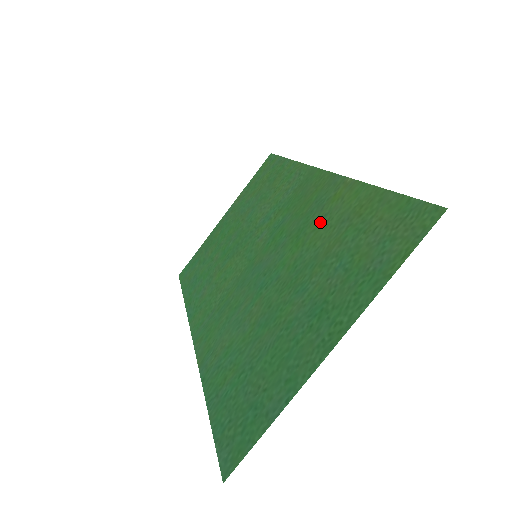
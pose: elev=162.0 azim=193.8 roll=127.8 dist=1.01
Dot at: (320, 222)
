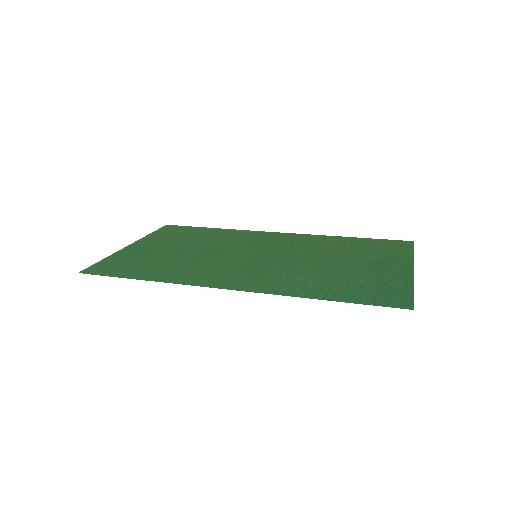
Dot at: (319, 245)
